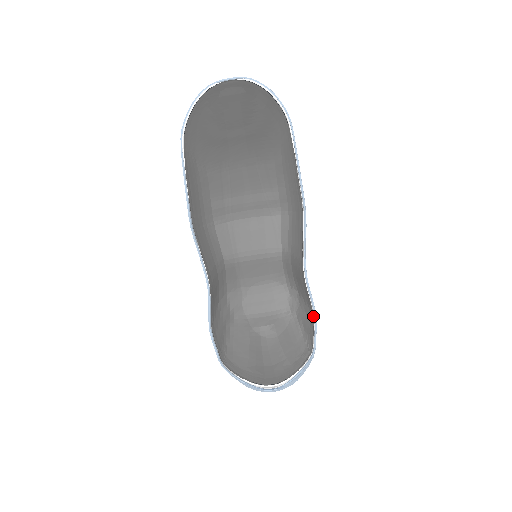
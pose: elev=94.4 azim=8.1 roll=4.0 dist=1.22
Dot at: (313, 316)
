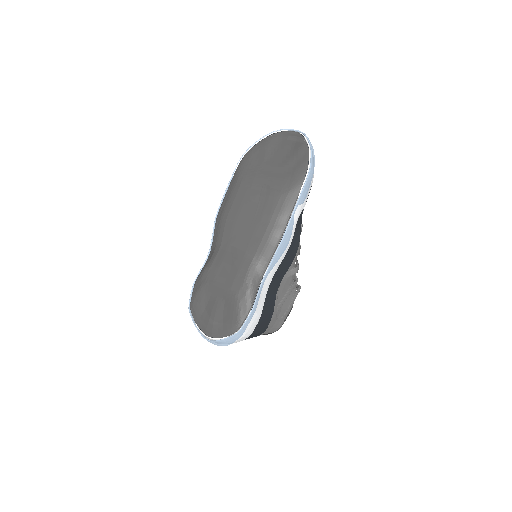
Dot at: (251, 308)
